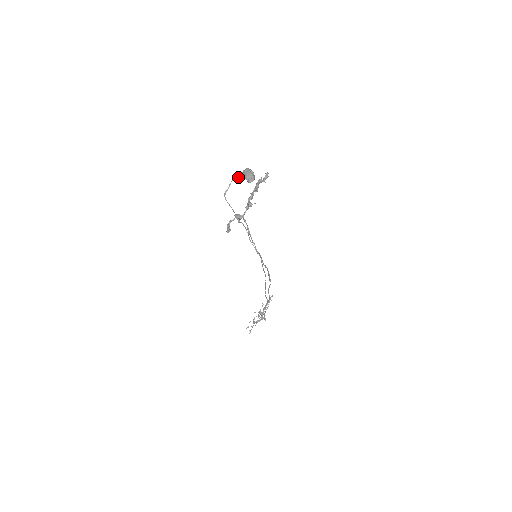
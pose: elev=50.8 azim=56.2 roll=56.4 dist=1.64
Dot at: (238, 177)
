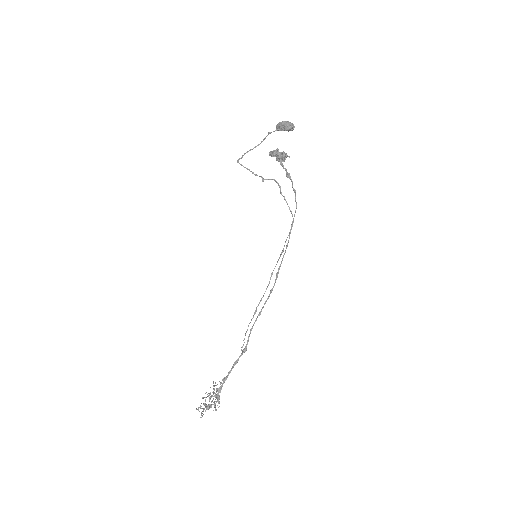
Dot at: (259, 144)
